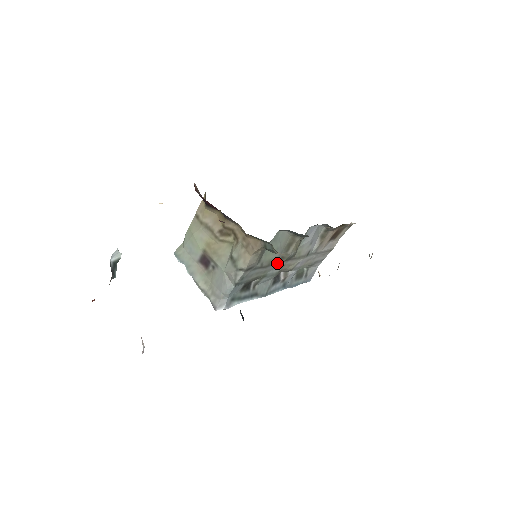
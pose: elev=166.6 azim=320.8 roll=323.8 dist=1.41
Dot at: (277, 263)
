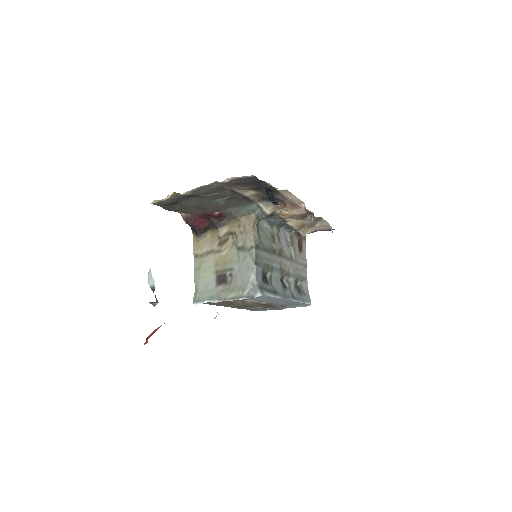
Dot at: (274, 255)
